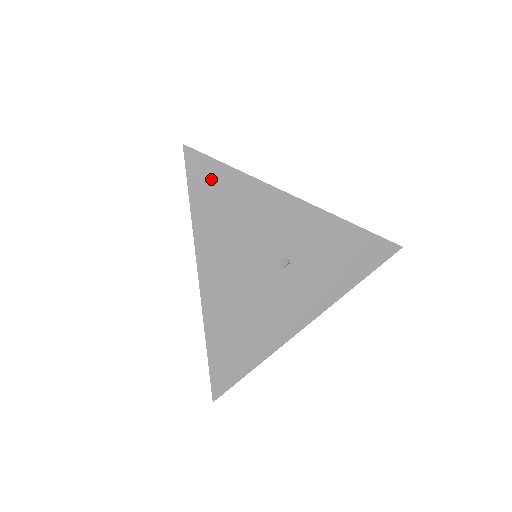
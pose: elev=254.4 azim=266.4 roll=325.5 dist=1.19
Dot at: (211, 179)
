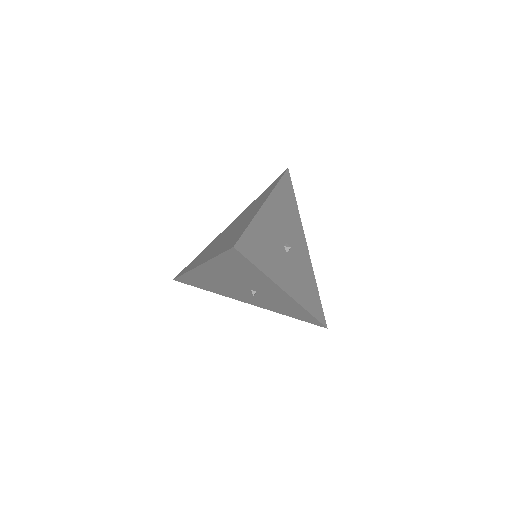
Dot at: (239, 260)
